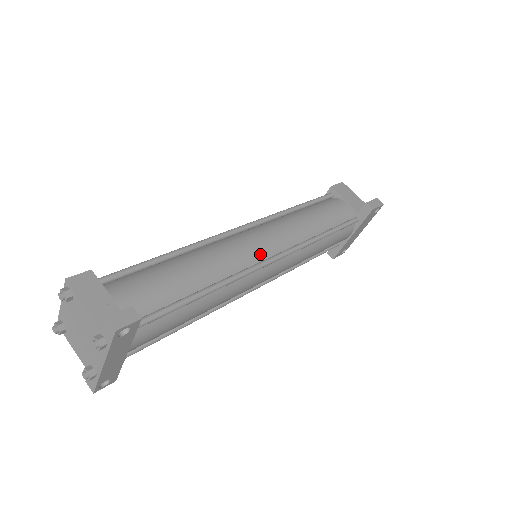
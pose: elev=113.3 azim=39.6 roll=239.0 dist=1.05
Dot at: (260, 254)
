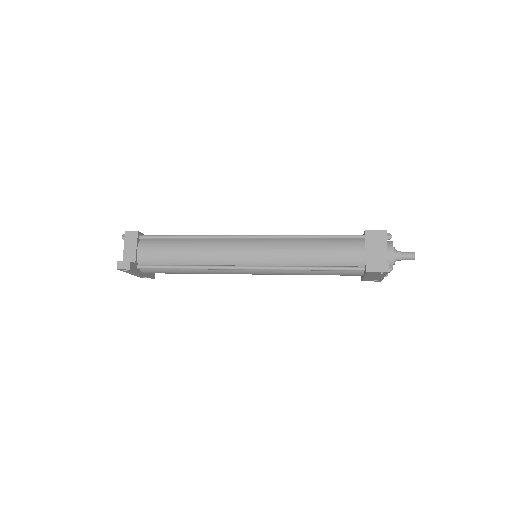
Dot at: (239, 261)
